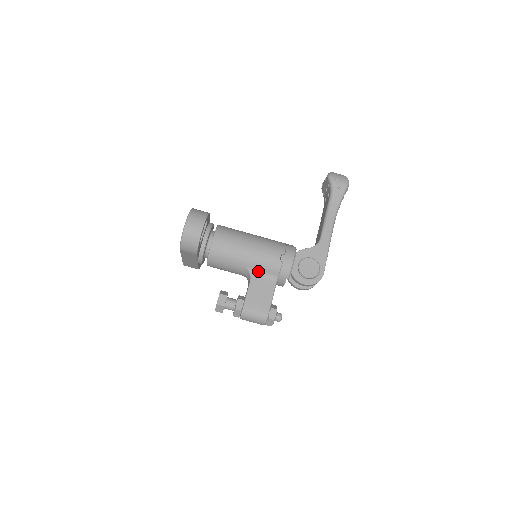
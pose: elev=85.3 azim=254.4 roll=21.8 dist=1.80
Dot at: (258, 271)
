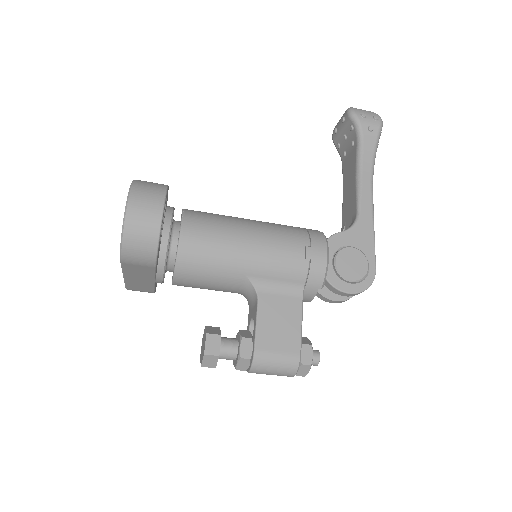
Dot at: (269, 282)
